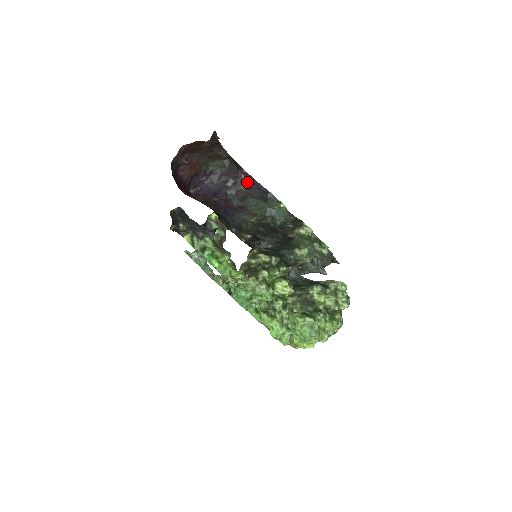
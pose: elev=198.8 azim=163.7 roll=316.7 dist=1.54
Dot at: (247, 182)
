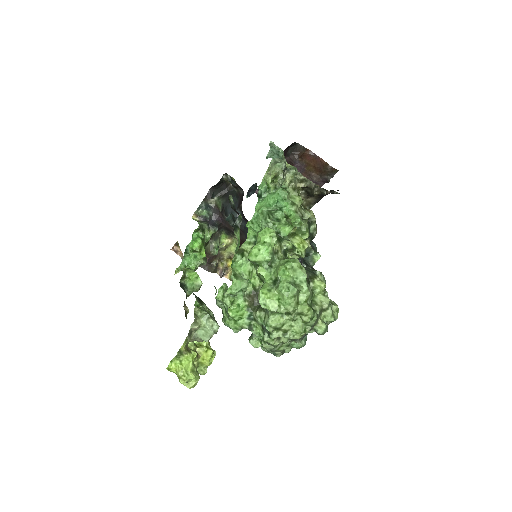
Dot at: occluded
